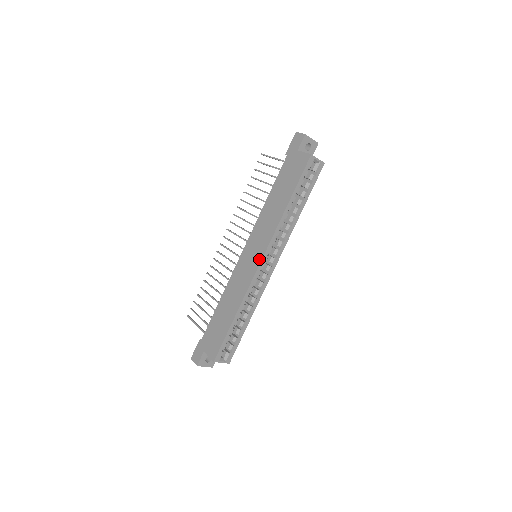
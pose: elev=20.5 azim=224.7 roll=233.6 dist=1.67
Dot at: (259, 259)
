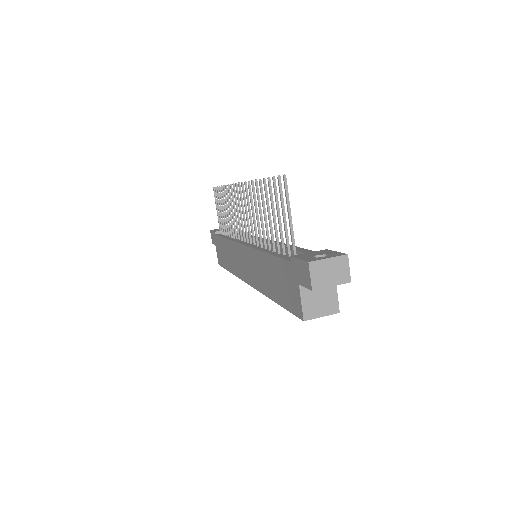
Dot at: (247, 280)
